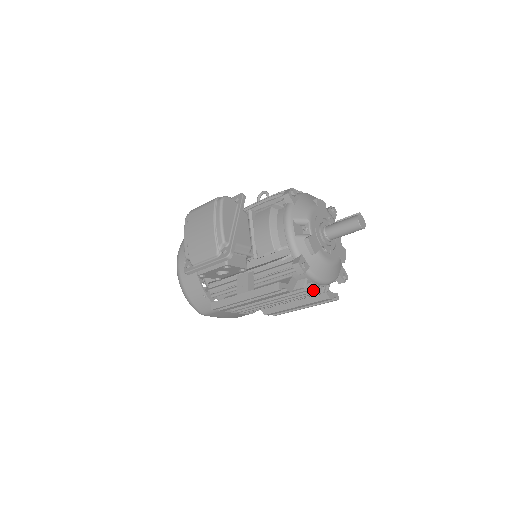
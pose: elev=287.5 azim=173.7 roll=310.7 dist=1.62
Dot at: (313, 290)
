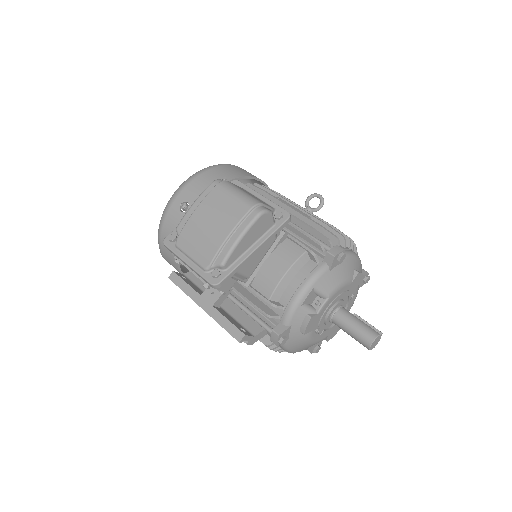
Dot at: (275, 349)
